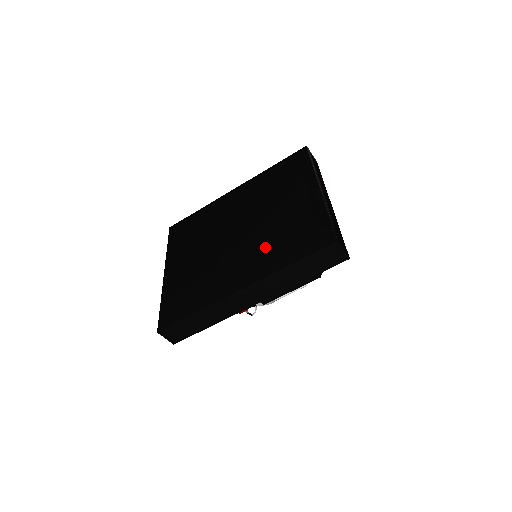
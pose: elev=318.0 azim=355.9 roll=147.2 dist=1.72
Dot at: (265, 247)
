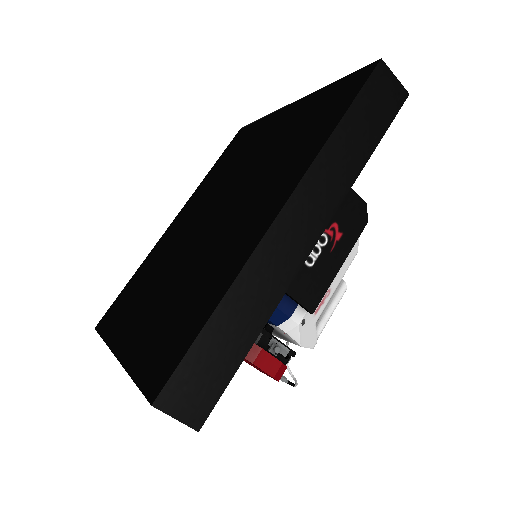
Dot at: (273, 170)
